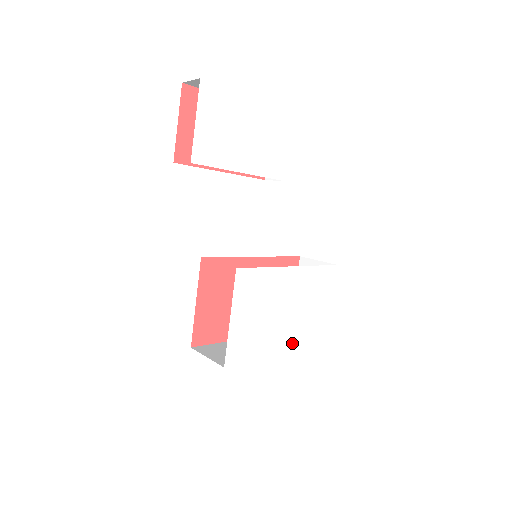
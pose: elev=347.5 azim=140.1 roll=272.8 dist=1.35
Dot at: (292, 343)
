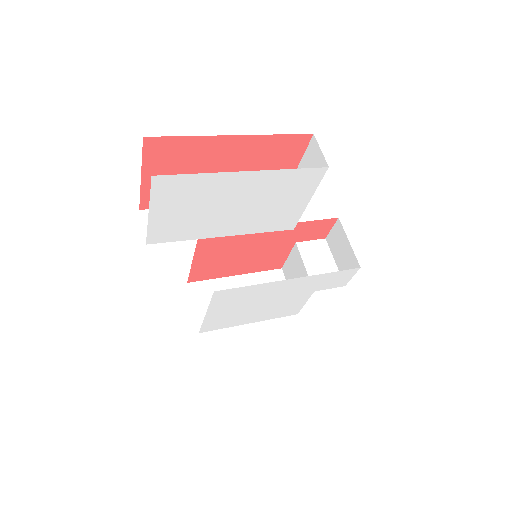
Dot at: (281, 313)
